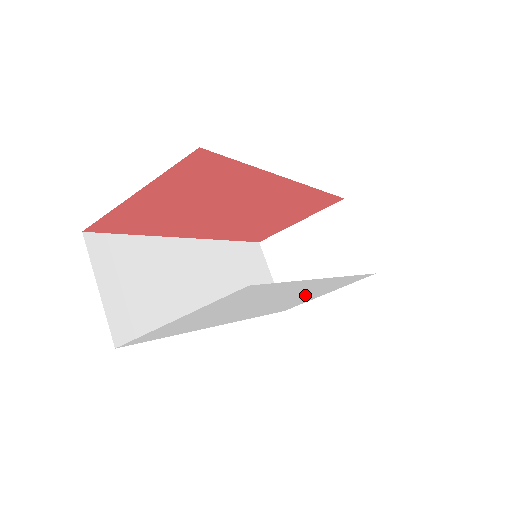
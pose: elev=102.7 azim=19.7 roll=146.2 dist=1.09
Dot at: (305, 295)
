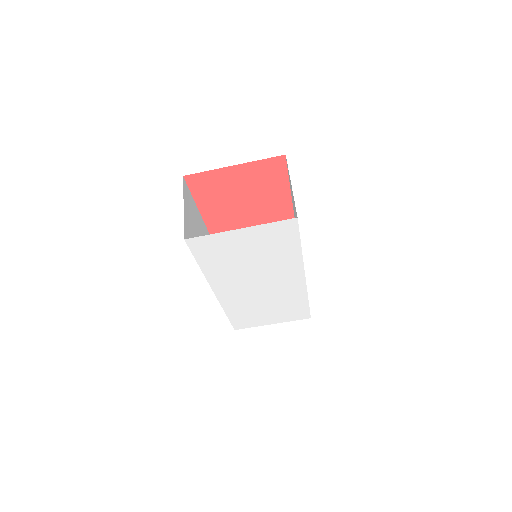
Dot at: (271, 301)
